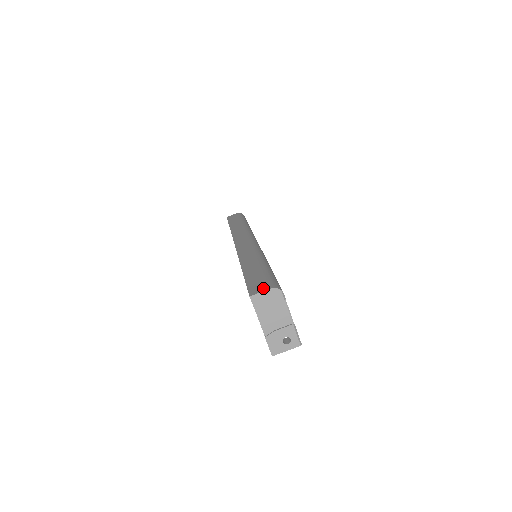
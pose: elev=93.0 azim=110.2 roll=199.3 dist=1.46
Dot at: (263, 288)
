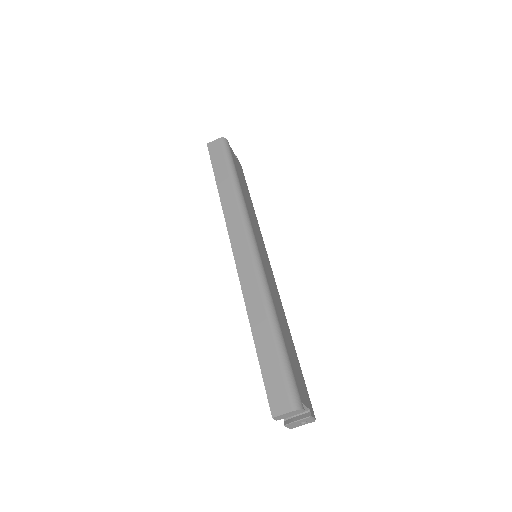
Dot at: (284, 407)
